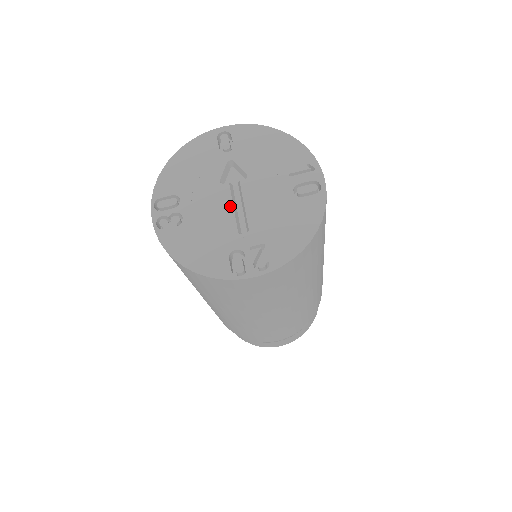
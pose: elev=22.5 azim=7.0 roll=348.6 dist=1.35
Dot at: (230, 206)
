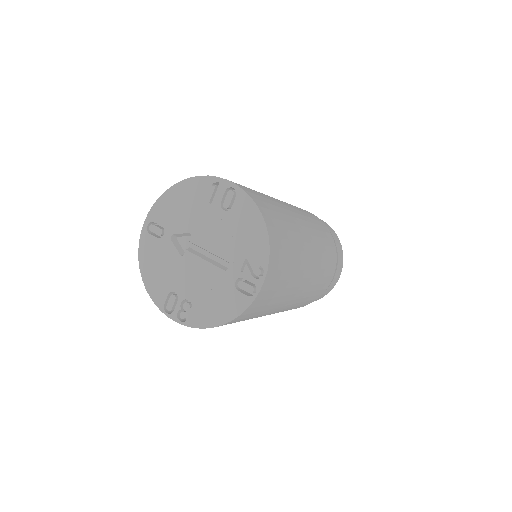
Dot at: (203, 262)
